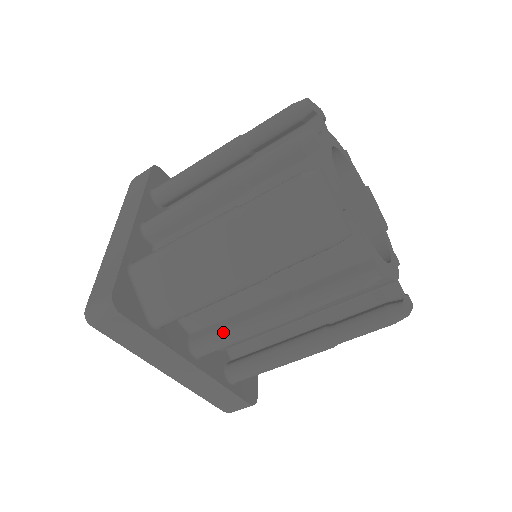
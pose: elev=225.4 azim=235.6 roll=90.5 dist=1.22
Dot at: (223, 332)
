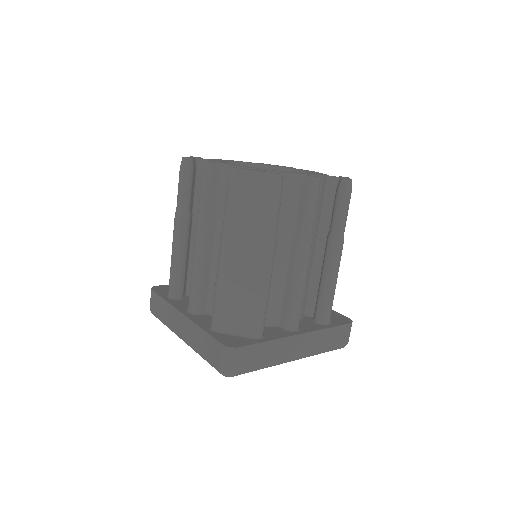
Dot at: (291, 299)
